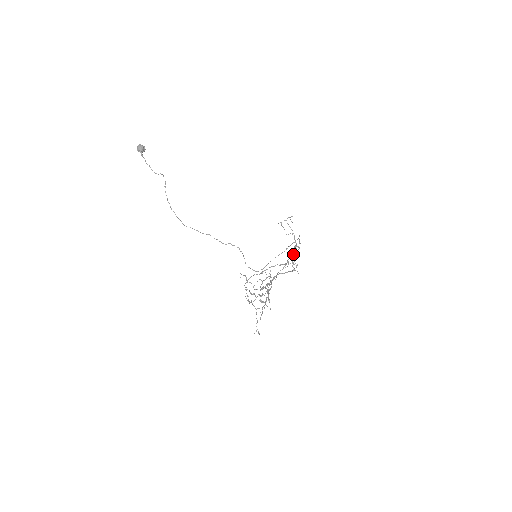
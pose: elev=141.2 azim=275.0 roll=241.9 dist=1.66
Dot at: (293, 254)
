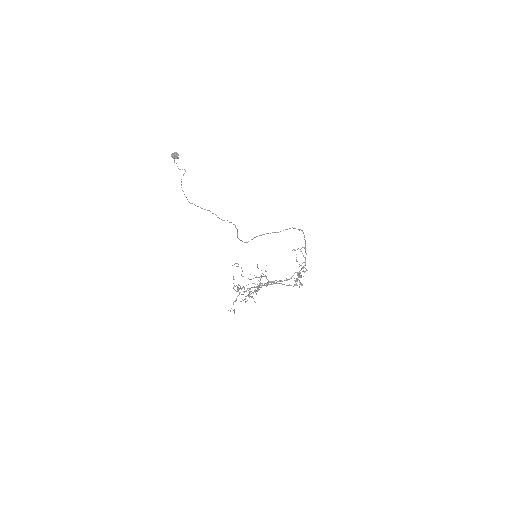
Dot at: (299, 271)
